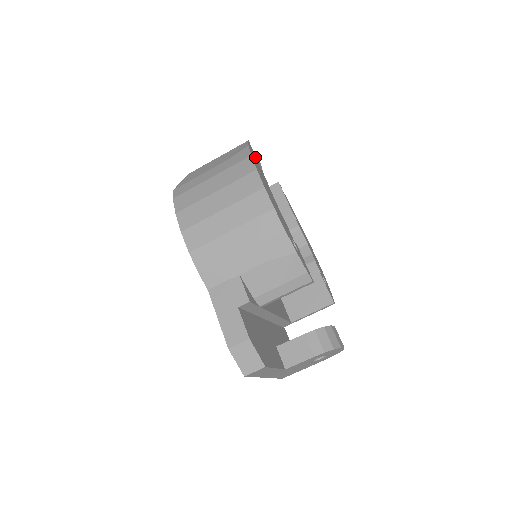
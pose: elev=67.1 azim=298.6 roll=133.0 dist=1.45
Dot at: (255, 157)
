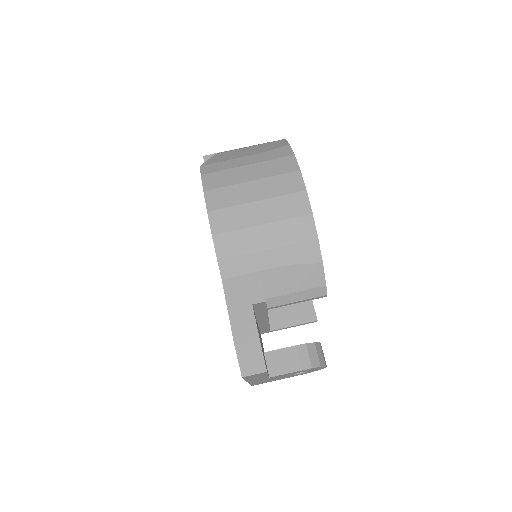
Dot at: occluded
